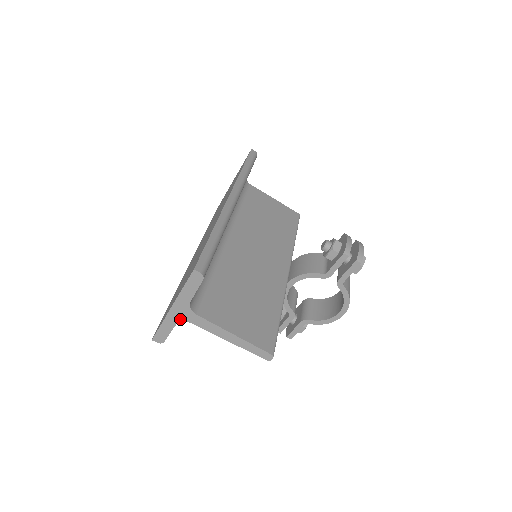
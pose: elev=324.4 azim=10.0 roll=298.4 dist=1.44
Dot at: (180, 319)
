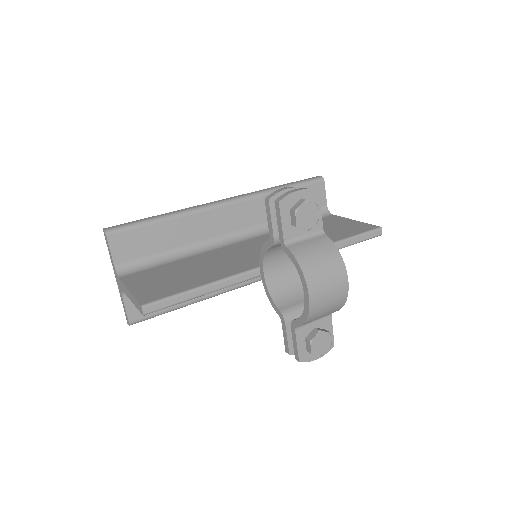
Dot at: (120, 289)
